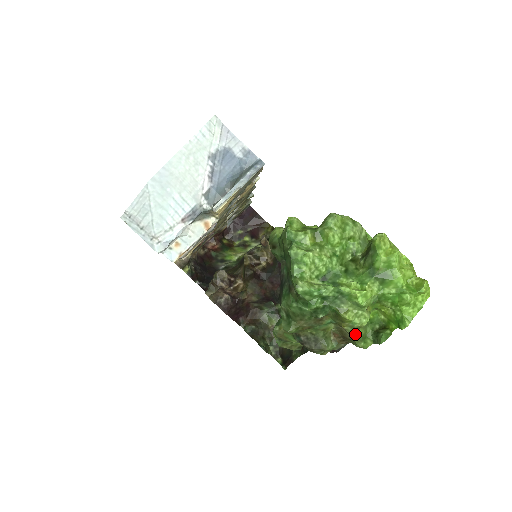
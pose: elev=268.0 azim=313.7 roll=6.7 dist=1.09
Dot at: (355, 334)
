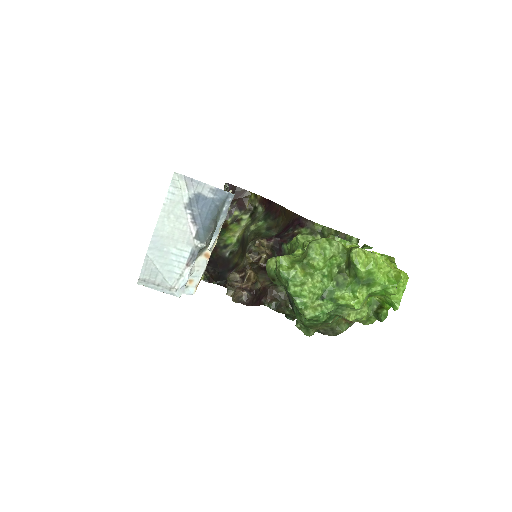
Dot at: (360, 320)
